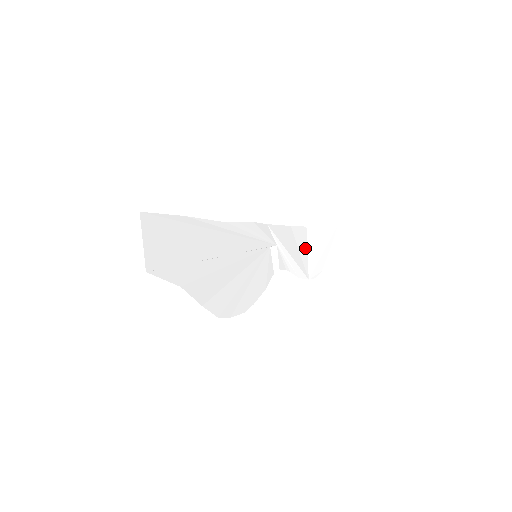
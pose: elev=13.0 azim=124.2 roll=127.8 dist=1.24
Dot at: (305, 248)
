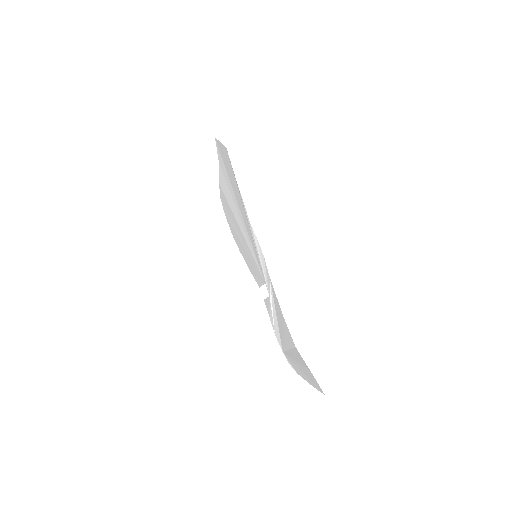
Dot at: (289, 345)
